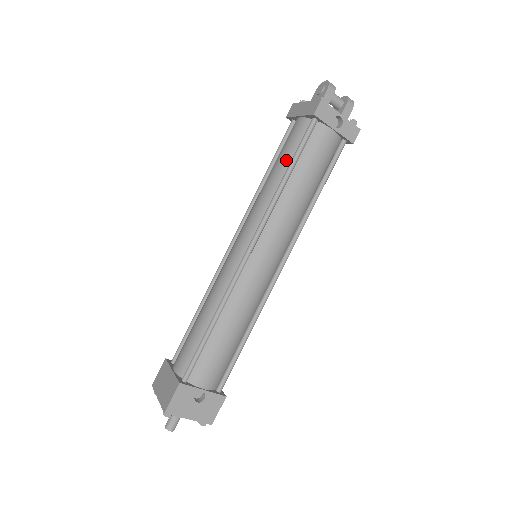
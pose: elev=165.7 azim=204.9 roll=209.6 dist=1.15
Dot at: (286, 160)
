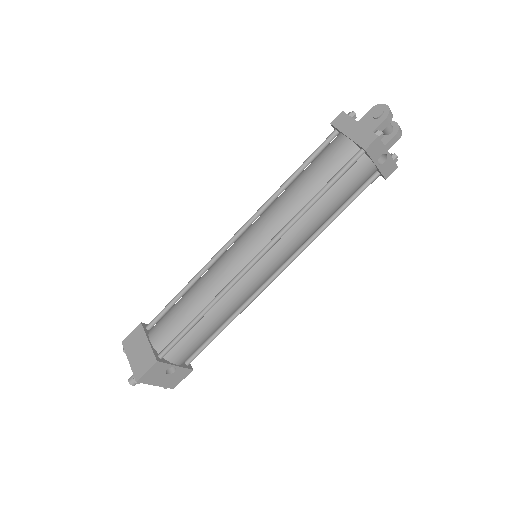
Dot at: (319, 181)
